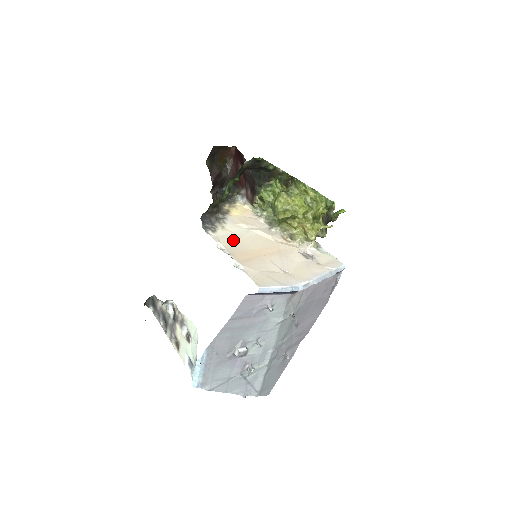
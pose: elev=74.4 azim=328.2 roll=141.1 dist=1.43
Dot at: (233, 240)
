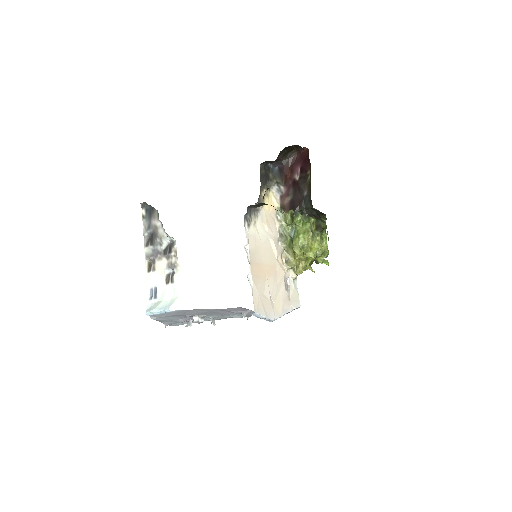
Dot at: (256, 245)
